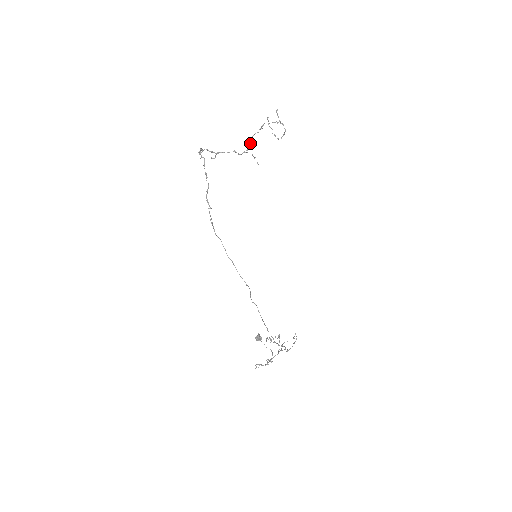
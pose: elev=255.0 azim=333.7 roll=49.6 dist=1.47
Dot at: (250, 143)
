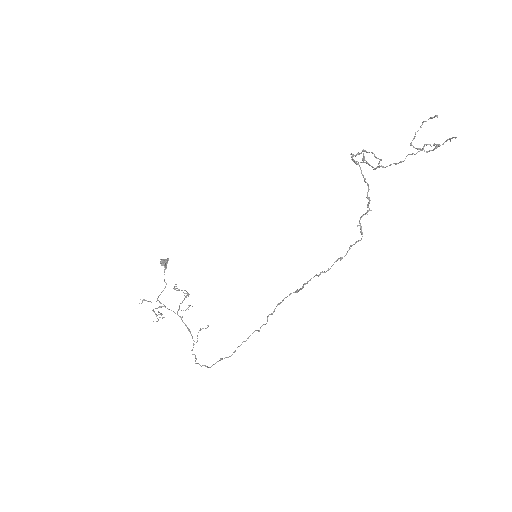
Dot at: (397, 163)
